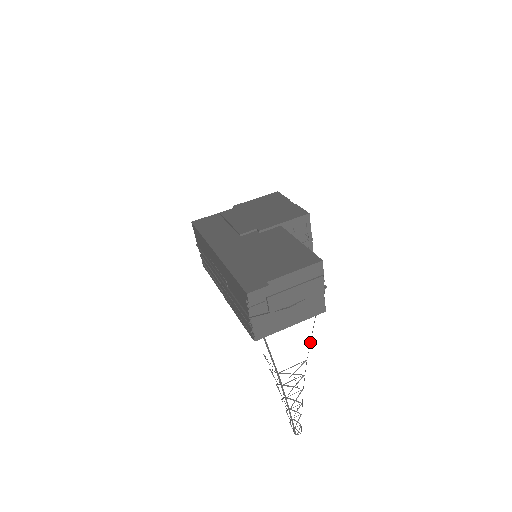
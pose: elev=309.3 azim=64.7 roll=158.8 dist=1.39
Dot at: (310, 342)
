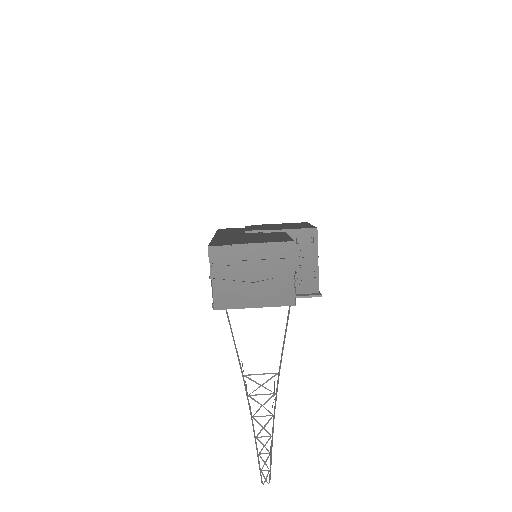
Dot at: (283, 349)
